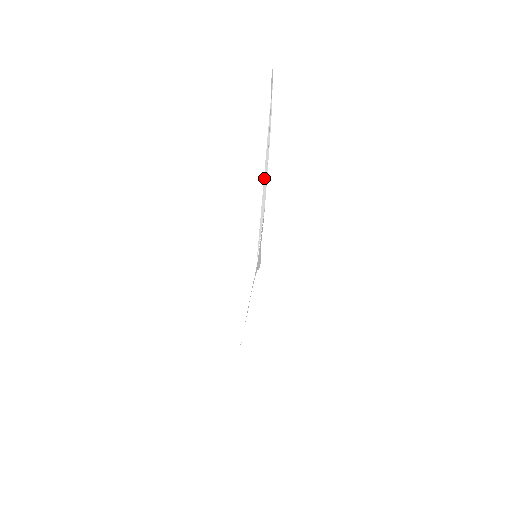
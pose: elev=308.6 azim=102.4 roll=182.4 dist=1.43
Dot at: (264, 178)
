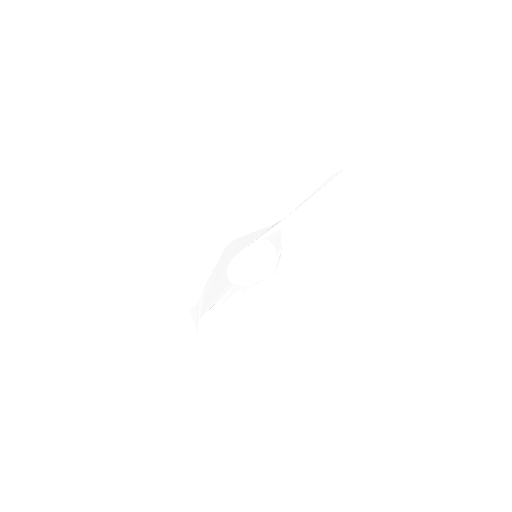
Dot at: (296, 208)
